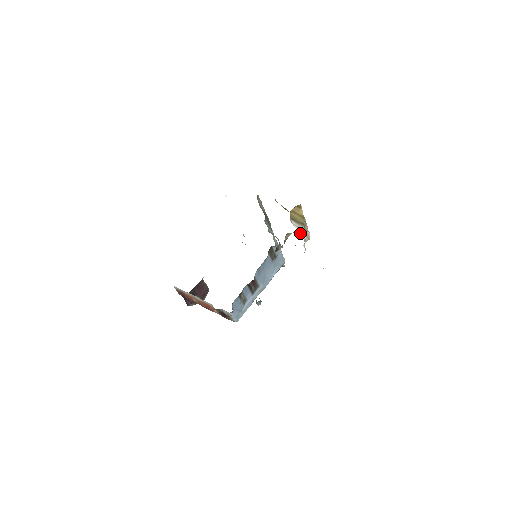
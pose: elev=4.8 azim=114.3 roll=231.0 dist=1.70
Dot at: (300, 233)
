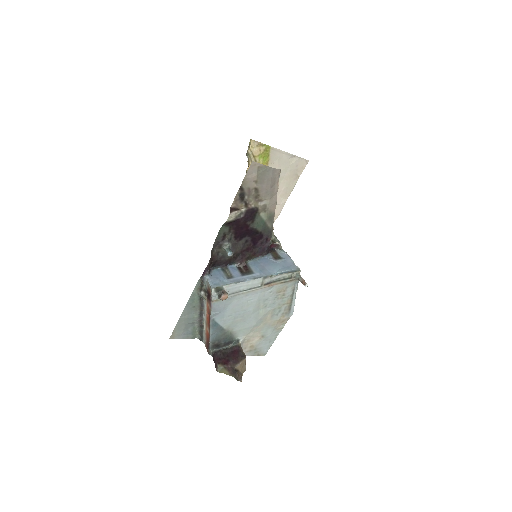
Dot at: occluded
